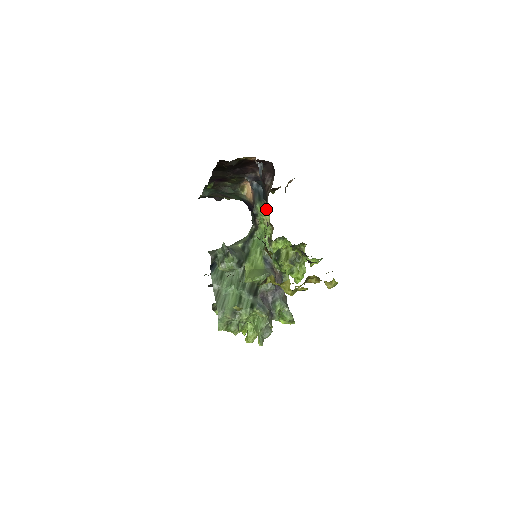
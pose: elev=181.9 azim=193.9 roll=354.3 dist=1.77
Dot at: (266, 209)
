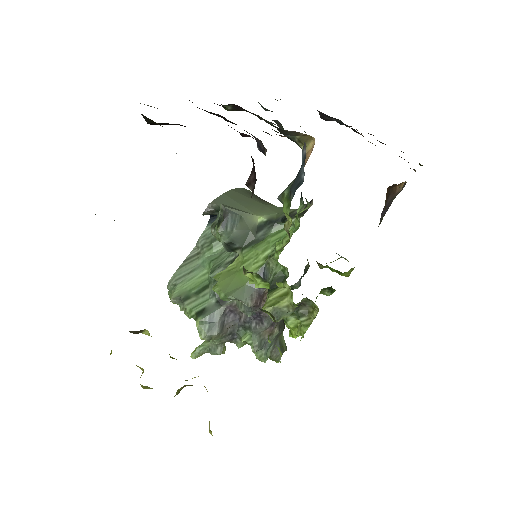
Dot at: occluded
